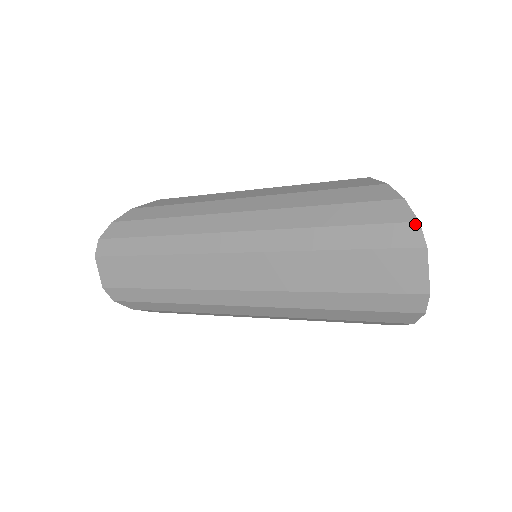
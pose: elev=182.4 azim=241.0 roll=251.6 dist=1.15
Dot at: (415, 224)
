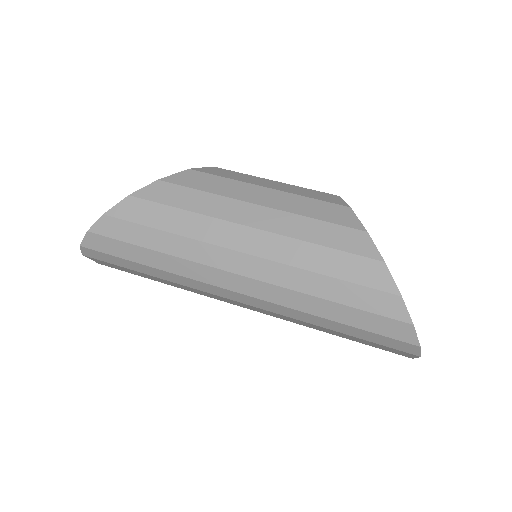
Dot at: (416, 347)
